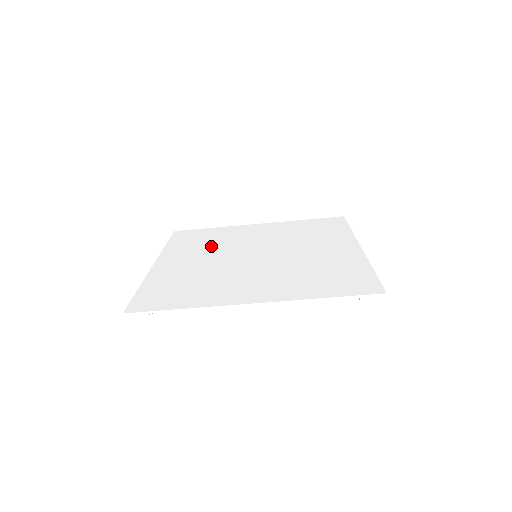
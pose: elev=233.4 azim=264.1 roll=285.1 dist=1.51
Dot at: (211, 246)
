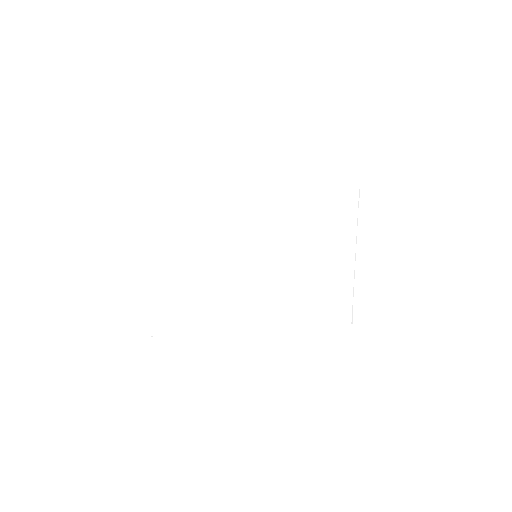
Dot at: (222, 240)
